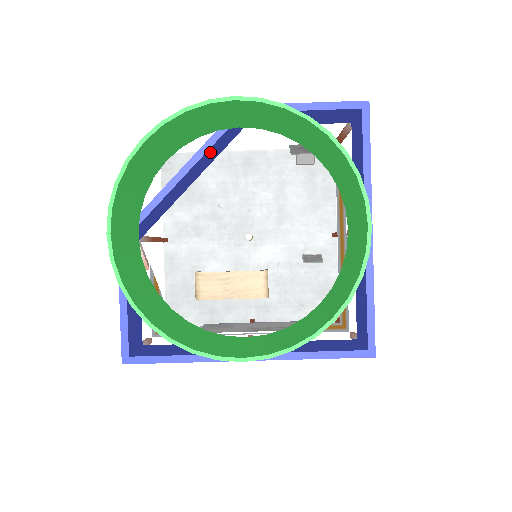
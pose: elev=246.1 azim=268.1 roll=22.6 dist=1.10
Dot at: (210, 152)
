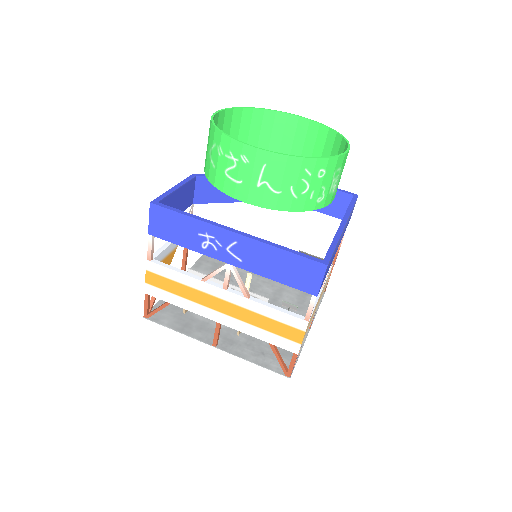
Dot at: occluded
